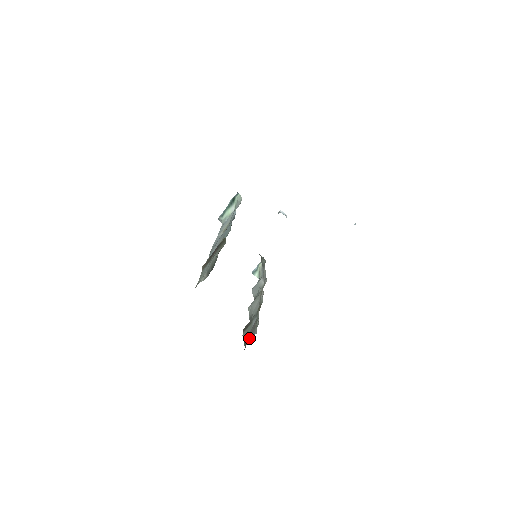
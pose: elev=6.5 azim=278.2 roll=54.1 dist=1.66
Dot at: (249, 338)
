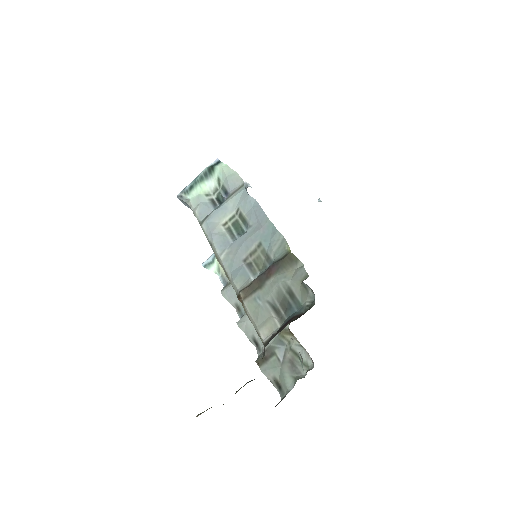
Dot at: (289, 380)
